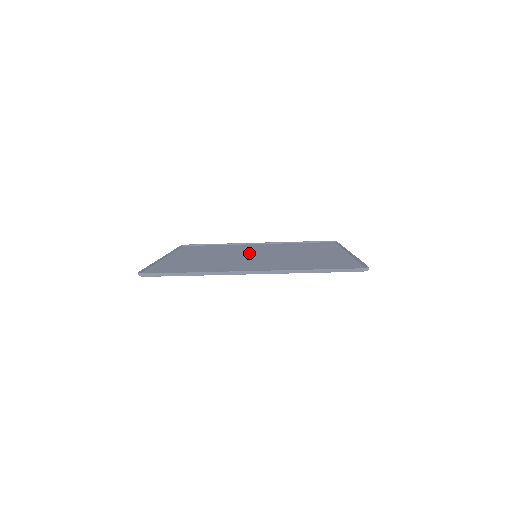
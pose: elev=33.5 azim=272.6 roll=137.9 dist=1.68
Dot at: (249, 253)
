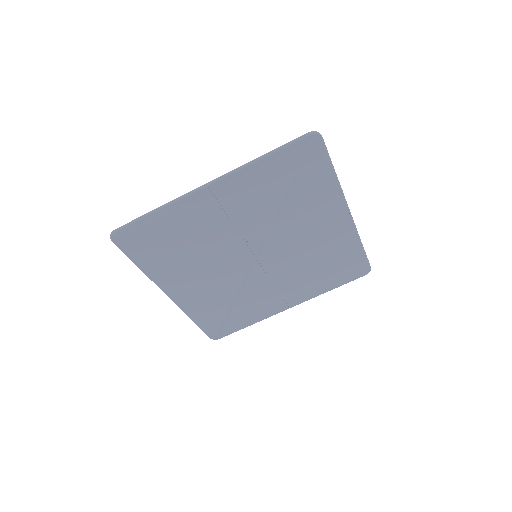
Dot at: (254, 267)
